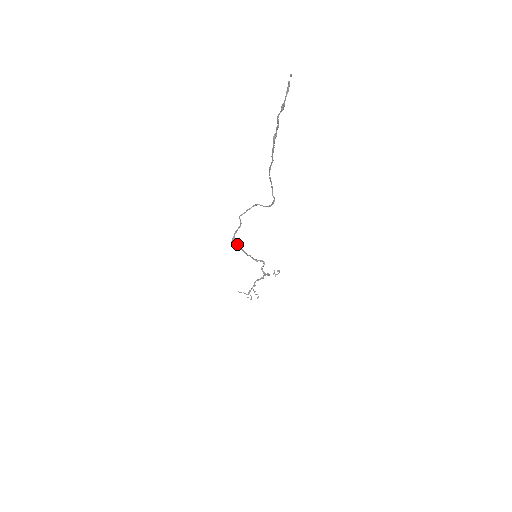
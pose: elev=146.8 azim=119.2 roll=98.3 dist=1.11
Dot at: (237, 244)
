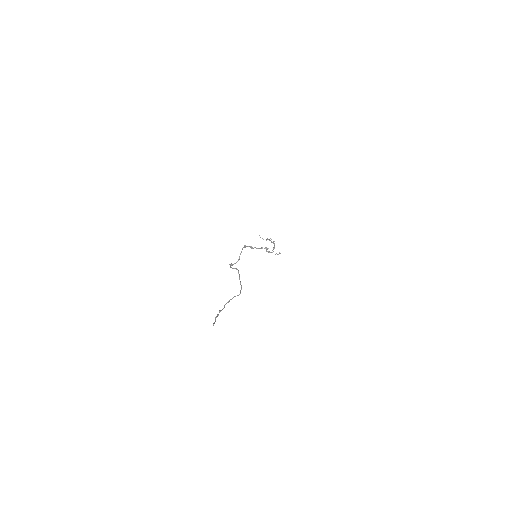
Dot at: (240, 254)
